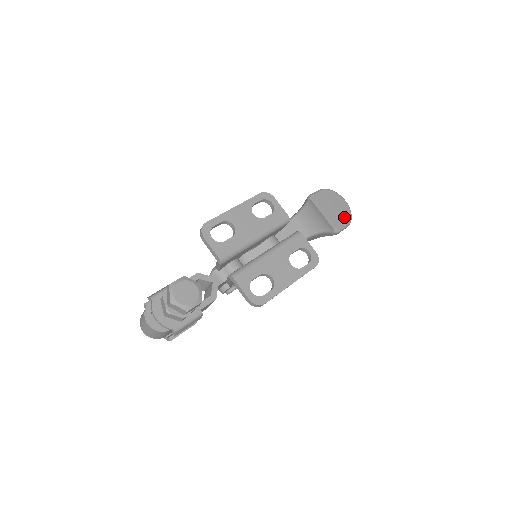
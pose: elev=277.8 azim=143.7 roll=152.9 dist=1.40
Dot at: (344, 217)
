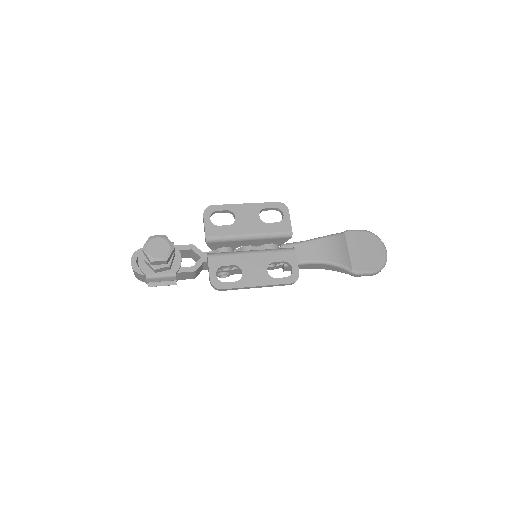
Dot at: (373, 264)
